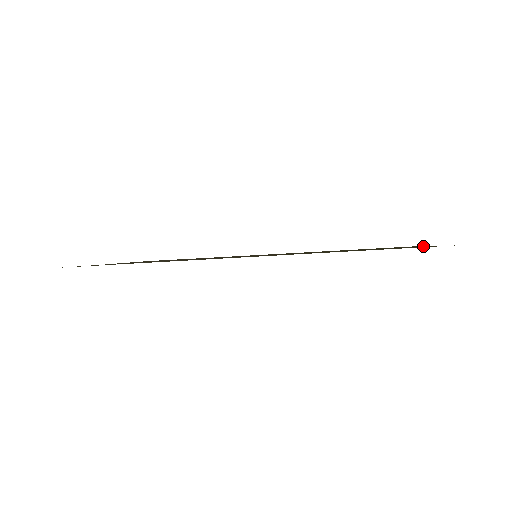
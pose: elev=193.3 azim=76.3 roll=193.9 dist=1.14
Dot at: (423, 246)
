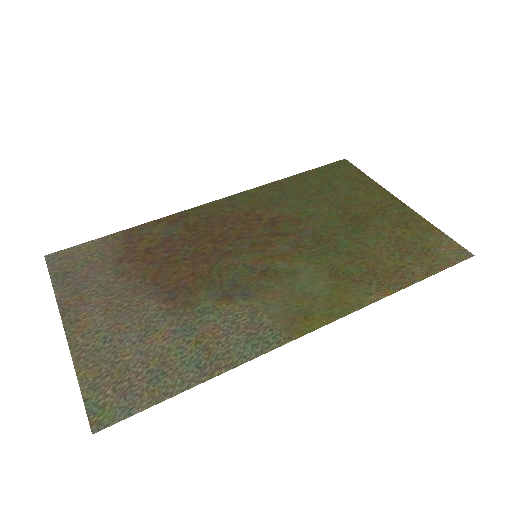
Dot at: (378, 189)
